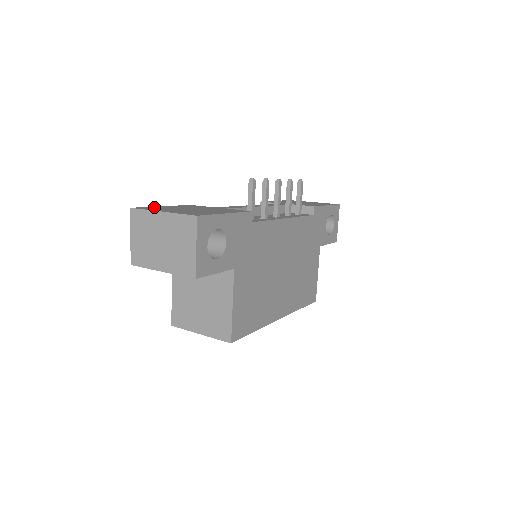
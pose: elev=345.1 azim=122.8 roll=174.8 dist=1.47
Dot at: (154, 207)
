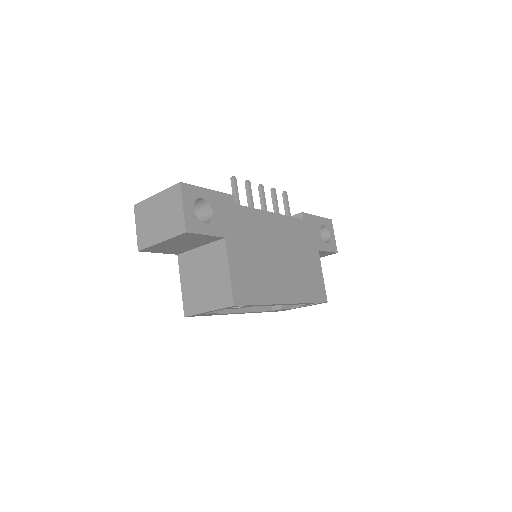
Dot at: occluded
